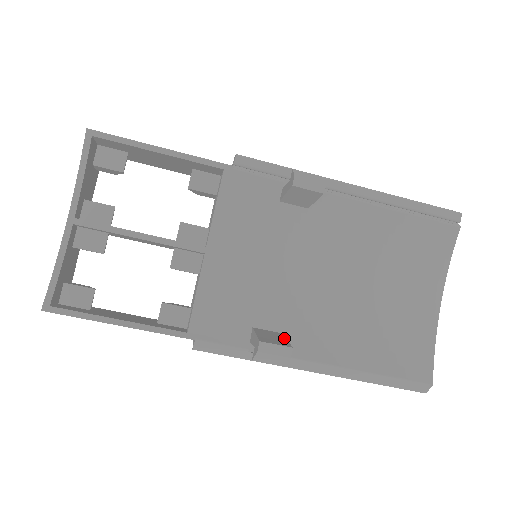
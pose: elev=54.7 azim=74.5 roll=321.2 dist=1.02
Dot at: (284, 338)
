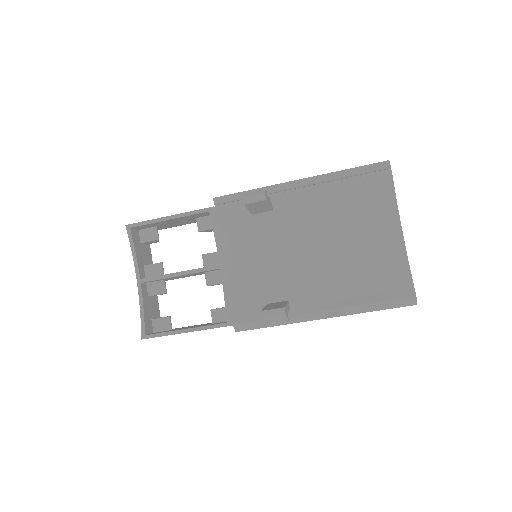
Dot at: (285, 303)
